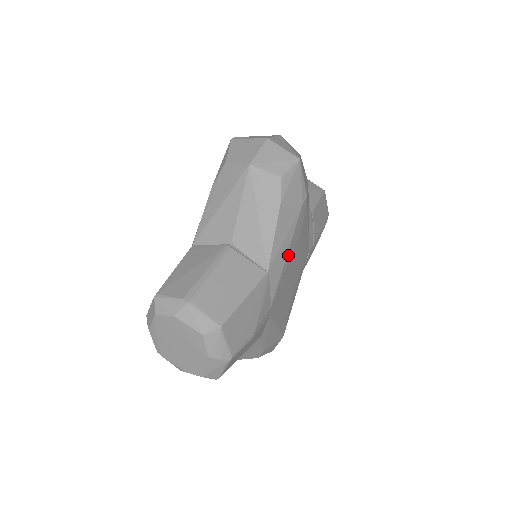
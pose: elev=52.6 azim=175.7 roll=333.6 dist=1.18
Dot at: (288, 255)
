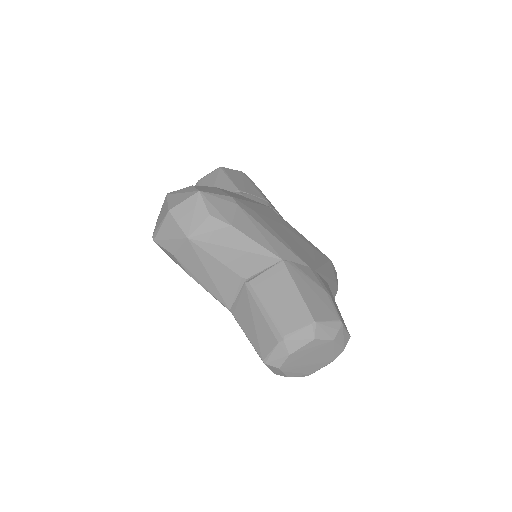
Dot at: (274, 235)
